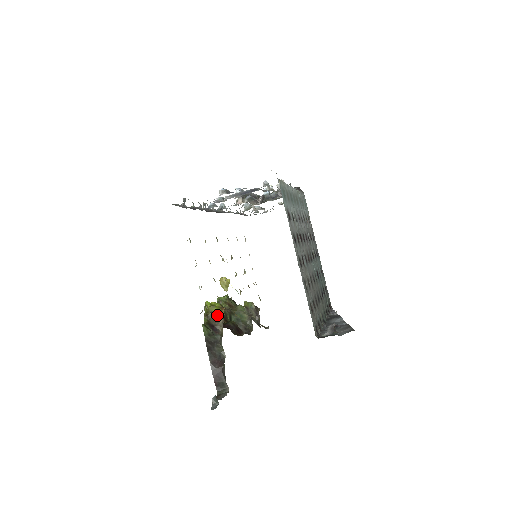
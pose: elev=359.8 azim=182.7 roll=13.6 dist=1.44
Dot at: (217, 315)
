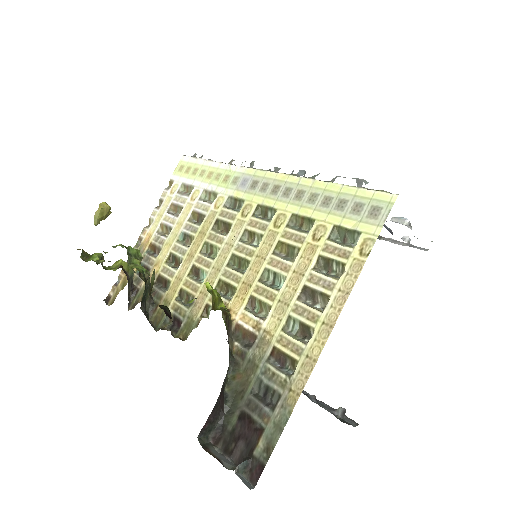
Dot at: (229, 318)
